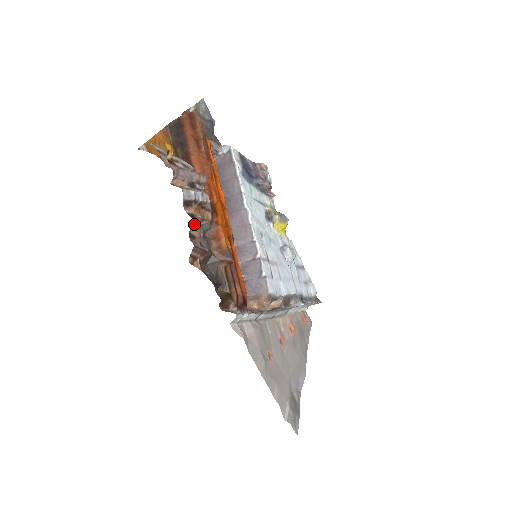
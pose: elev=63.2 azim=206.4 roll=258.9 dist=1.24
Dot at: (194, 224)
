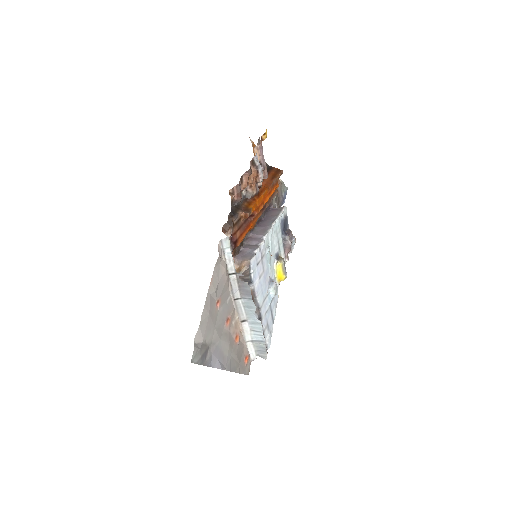
Dot at: (248, 173)
